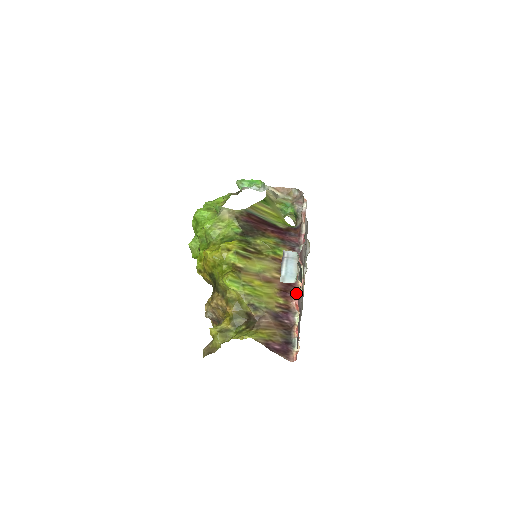
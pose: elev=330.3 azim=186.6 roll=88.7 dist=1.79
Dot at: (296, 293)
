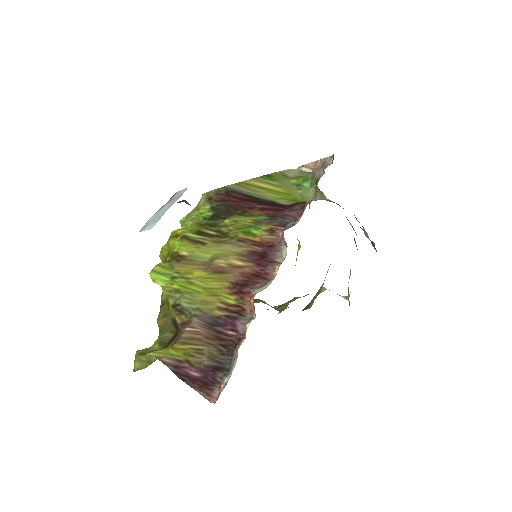
Dot at: (262, 286)
